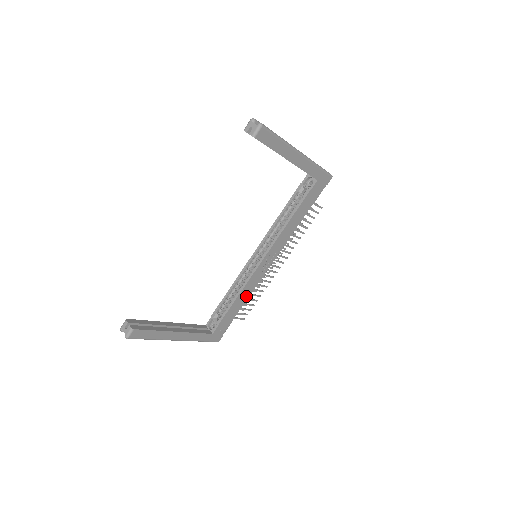
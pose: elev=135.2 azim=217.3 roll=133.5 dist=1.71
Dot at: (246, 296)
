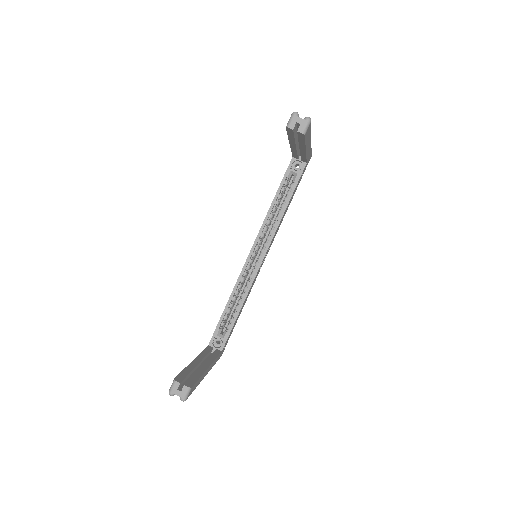
Dot at: (246, 300)
